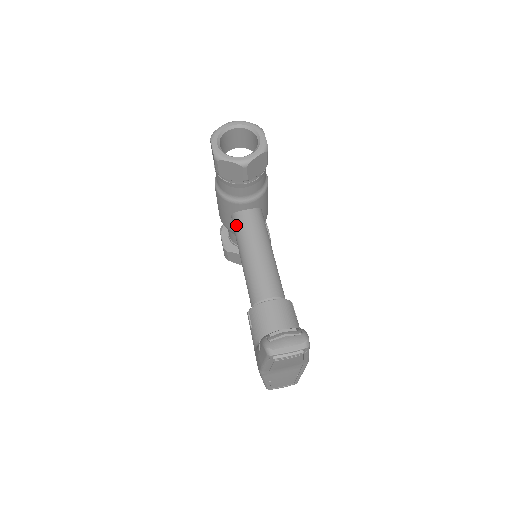
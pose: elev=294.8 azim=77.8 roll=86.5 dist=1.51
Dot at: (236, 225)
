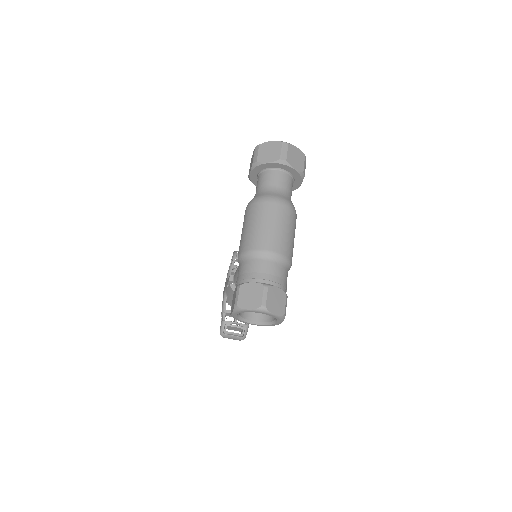
Dot at: occluded
